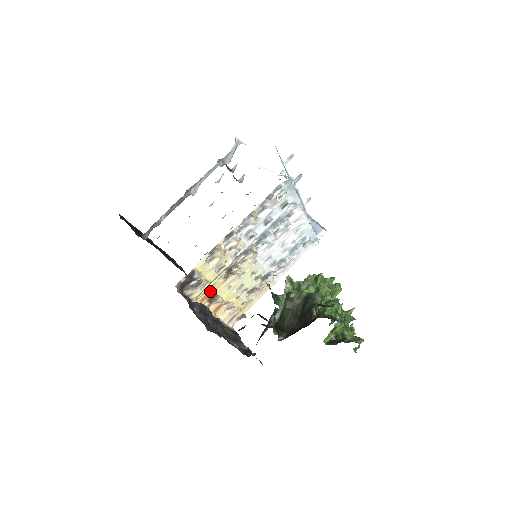
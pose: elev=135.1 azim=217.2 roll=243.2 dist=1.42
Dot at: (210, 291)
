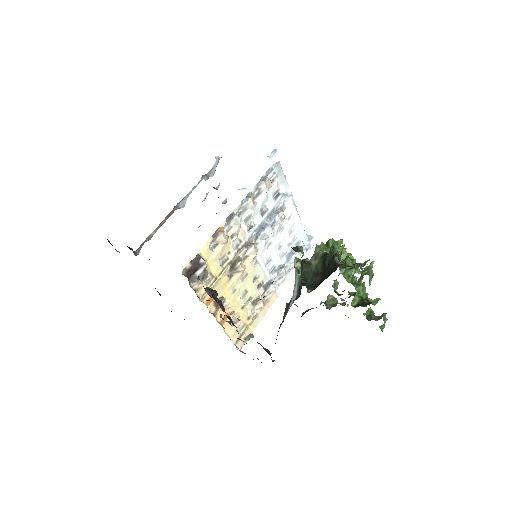
Dot at: occluded
